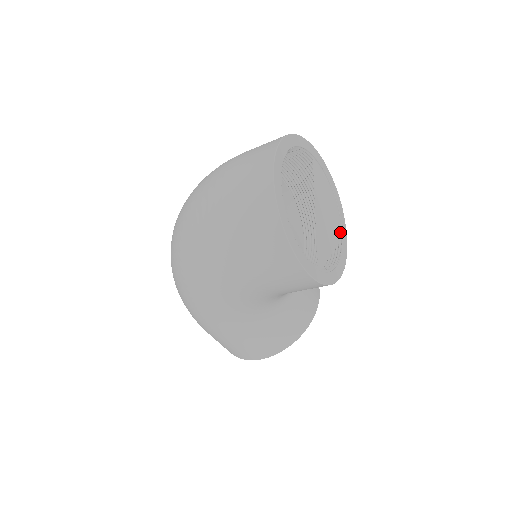
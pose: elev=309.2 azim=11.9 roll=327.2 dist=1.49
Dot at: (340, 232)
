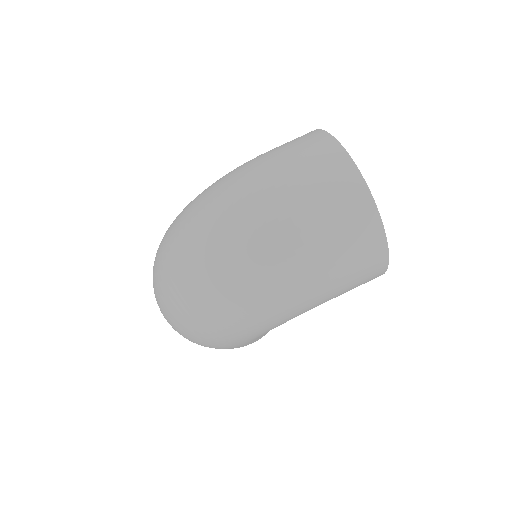
Dot at: occluded
